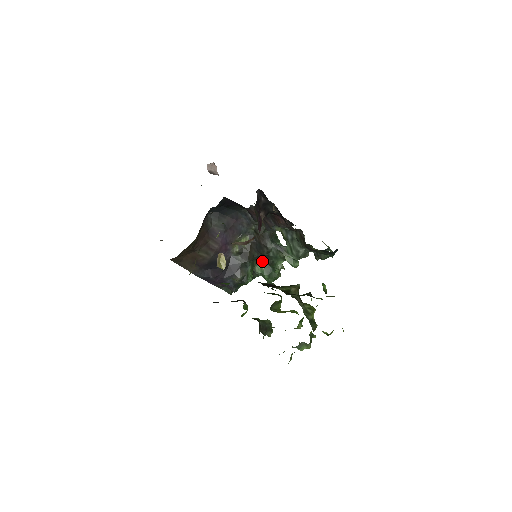
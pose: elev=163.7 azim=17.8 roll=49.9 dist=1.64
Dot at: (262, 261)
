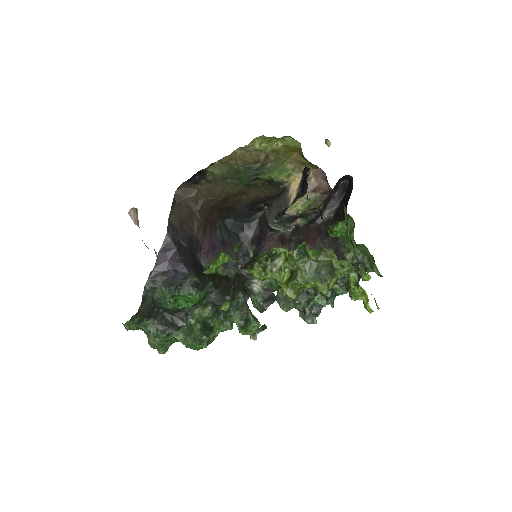
Dot at: (204, 315)
